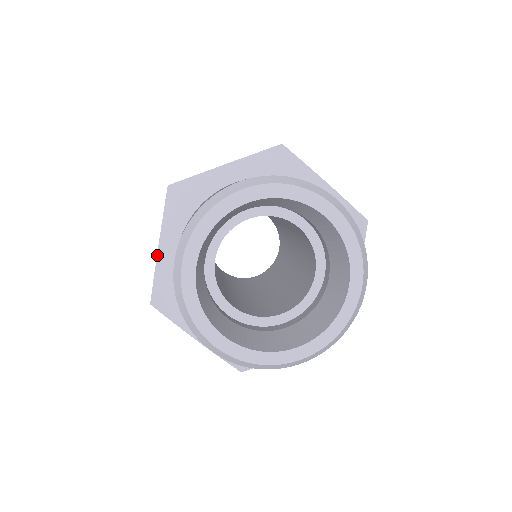
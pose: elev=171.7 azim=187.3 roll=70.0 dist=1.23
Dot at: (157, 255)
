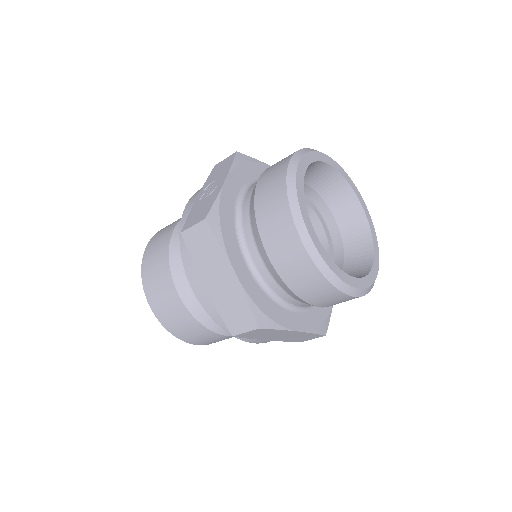
Dot at: (239, 281)
